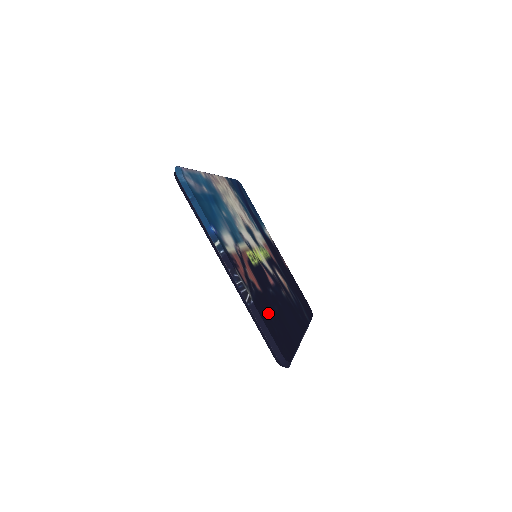
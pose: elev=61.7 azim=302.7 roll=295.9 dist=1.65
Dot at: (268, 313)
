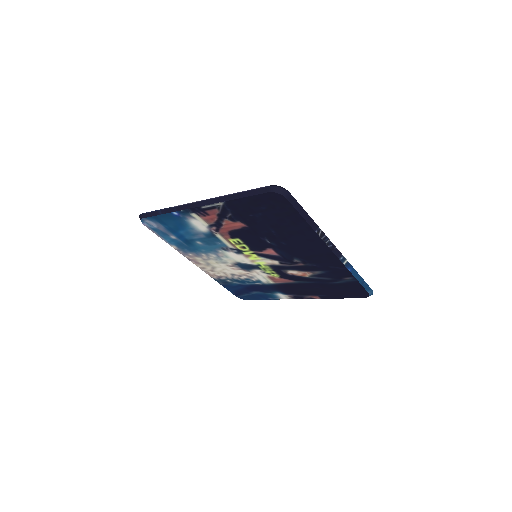
Dot at: occluded
